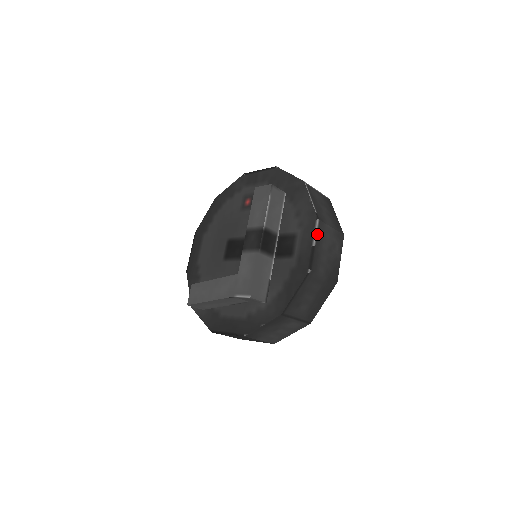
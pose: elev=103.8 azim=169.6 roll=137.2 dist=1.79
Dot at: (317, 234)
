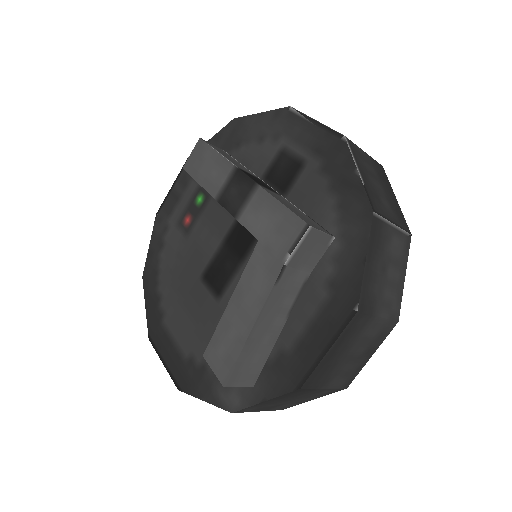
Dot at: (306, 116)
